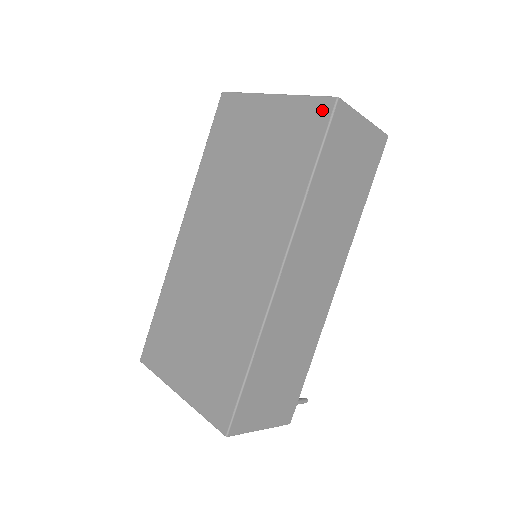
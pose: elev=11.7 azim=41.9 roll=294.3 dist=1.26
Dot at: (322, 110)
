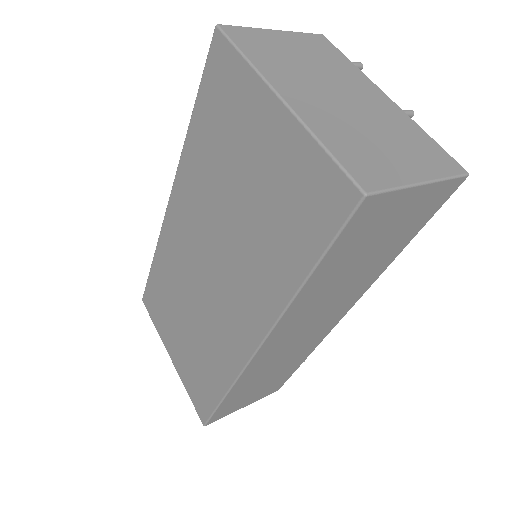
Dot at: (338, 196)
